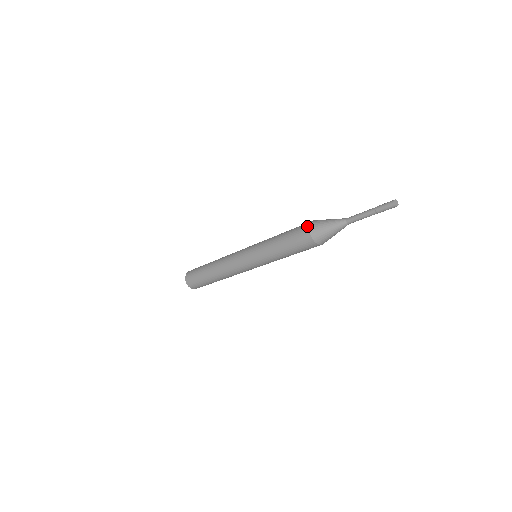
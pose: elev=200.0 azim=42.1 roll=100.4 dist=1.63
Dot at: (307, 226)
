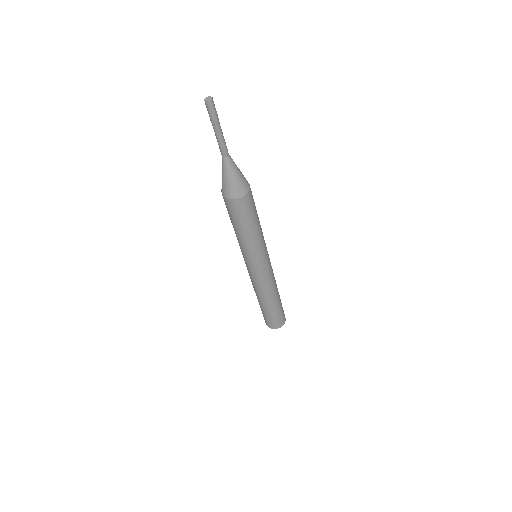
Dot at: occluded
